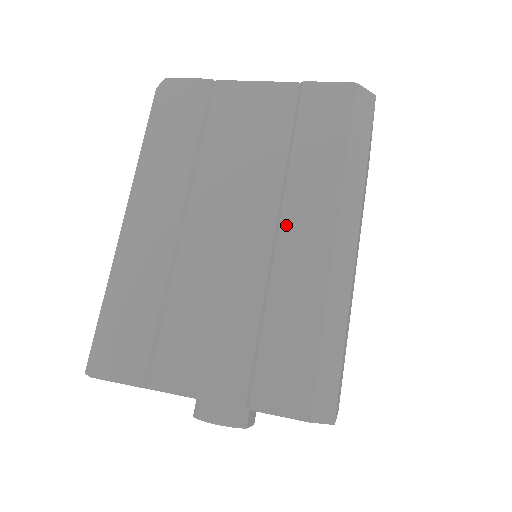
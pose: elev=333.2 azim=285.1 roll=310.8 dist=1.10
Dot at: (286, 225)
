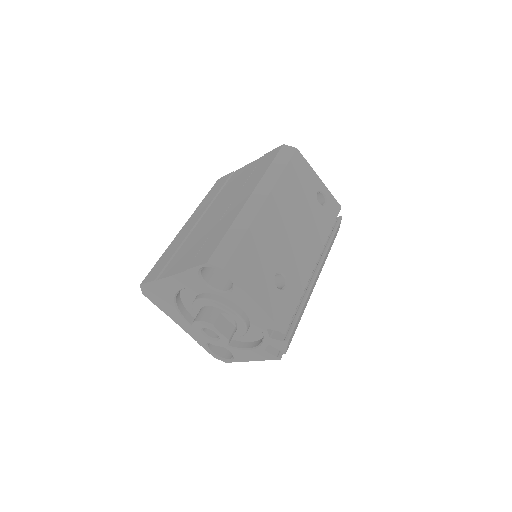
Dot at: (234, 202)
